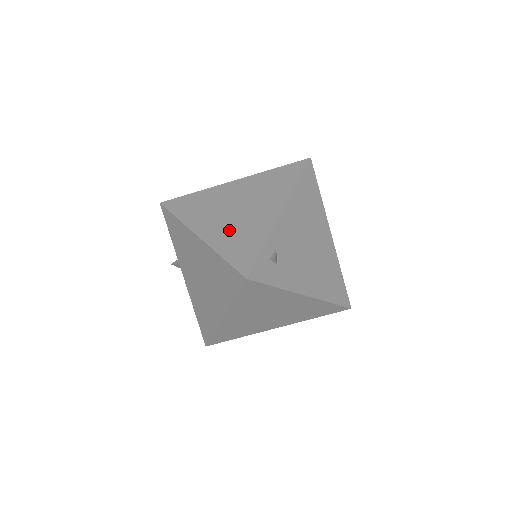
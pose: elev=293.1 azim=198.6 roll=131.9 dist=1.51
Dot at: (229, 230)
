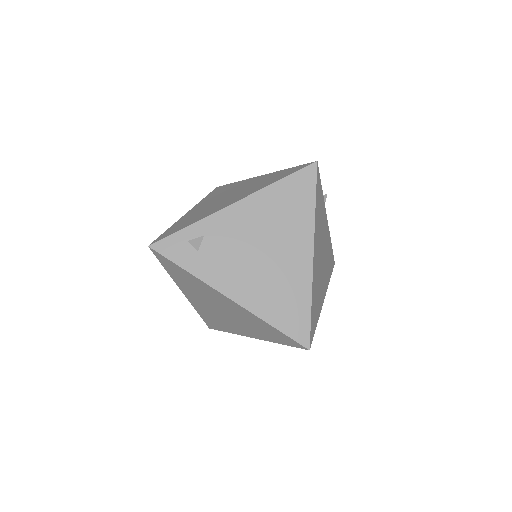
Dot at: (199, 211)
